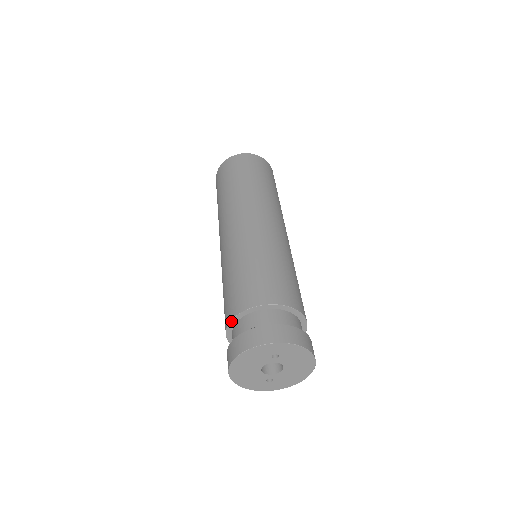
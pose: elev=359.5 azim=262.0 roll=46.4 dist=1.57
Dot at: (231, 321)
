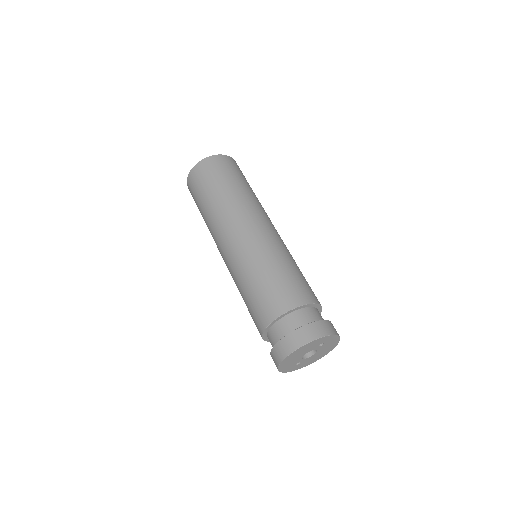
Dot at: (282, 315)
